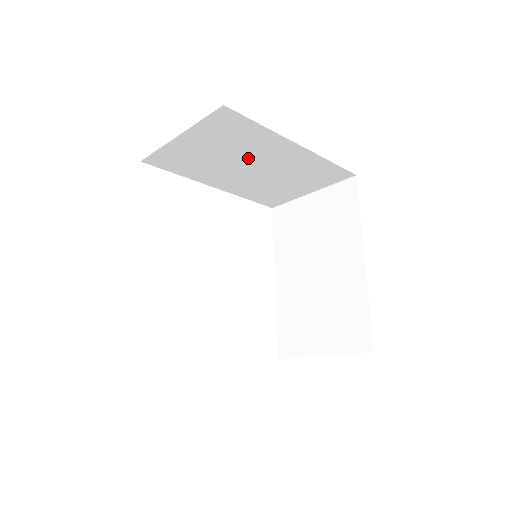
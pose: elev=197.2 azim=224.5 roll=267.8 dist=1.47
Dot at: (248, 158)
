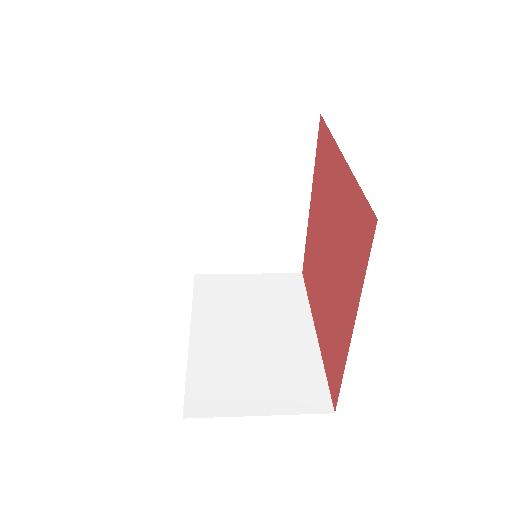
Dot at: occluded
